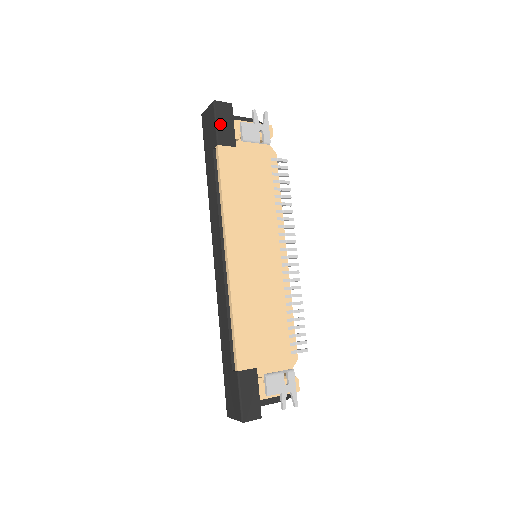
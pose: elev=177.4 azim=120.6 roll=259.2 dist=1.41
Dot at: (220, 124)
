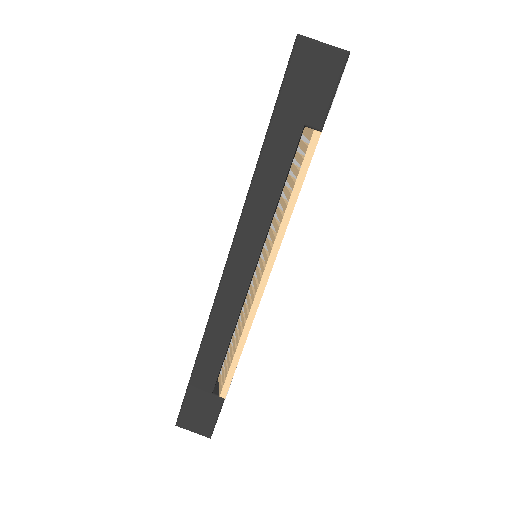
Dot at: occluded
